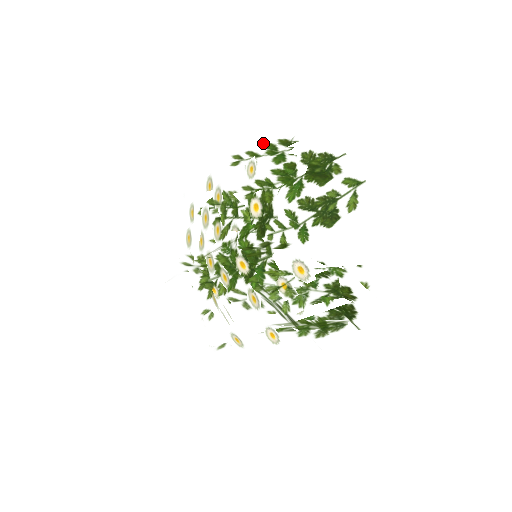
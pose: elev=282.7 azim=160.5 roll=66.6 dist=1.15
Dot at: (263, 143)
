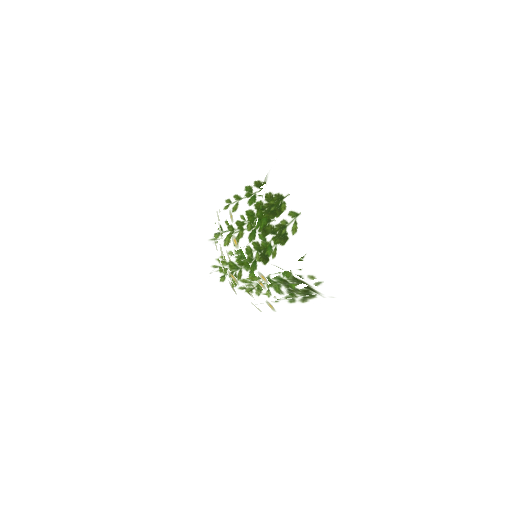
Dot at: (245, 186)
